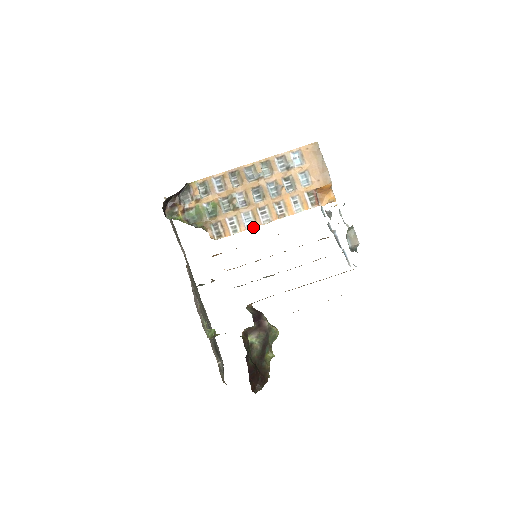
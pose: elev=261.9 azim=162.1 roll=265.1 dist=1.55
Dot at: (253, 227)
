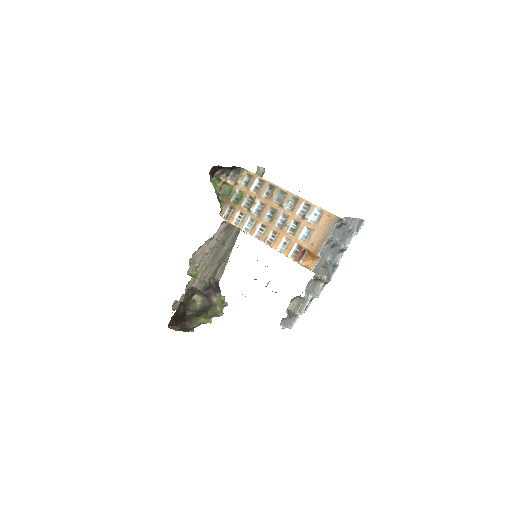
Dot at: (247, 232)
